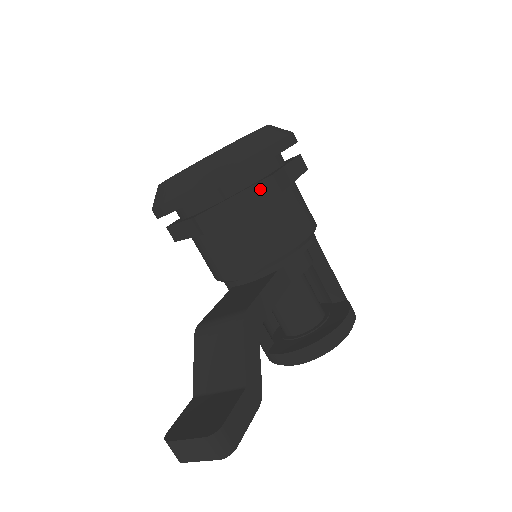
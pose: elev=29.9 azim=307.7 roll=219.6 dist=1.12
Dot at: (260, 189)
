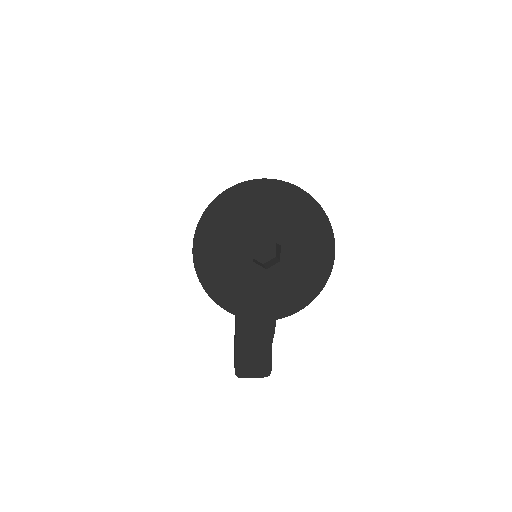
Dot at: occluded
